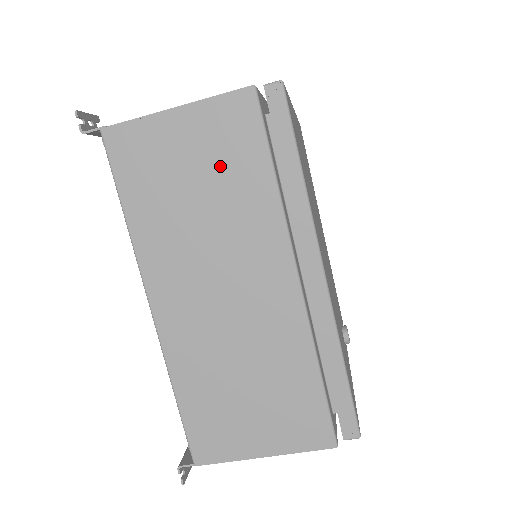
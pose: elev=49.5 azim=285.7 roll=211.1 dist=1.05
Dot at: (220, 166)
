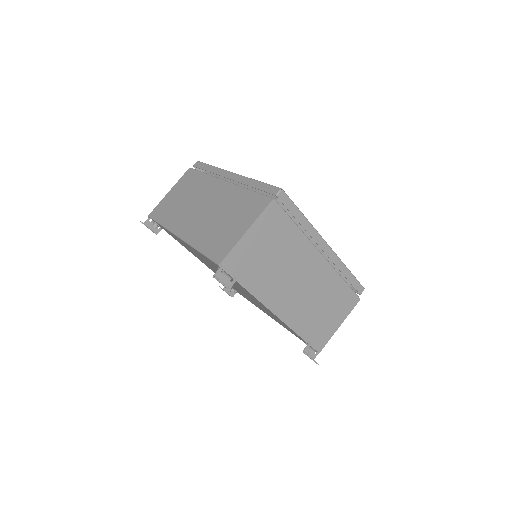
Dot at: (187, 187)
